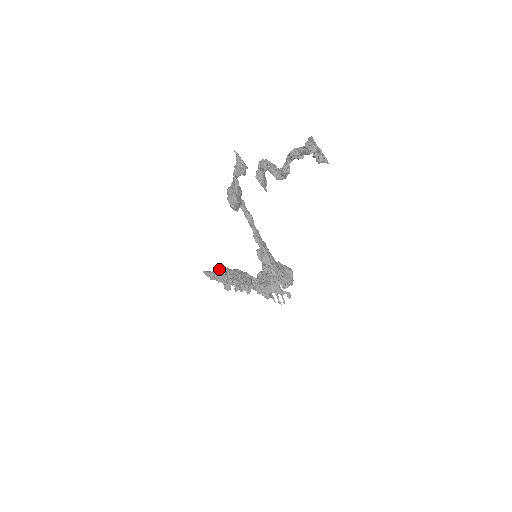
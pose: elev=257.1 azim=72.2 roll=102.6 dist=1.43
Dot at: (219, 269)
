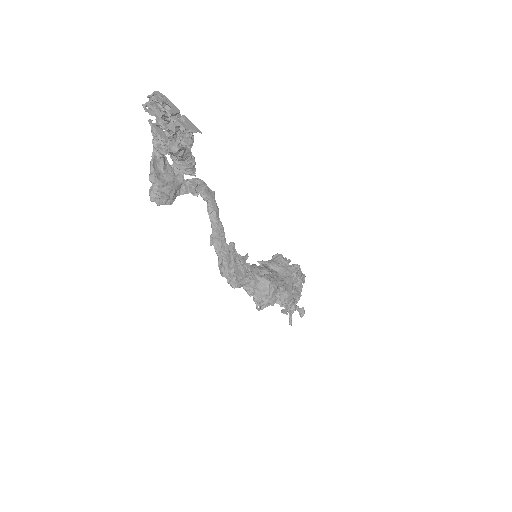
Dot at: occluded
